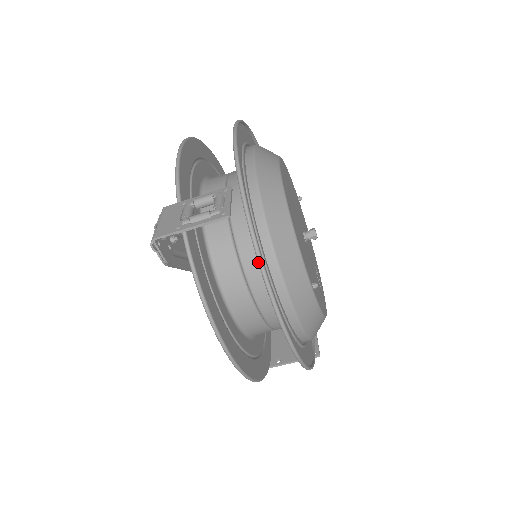
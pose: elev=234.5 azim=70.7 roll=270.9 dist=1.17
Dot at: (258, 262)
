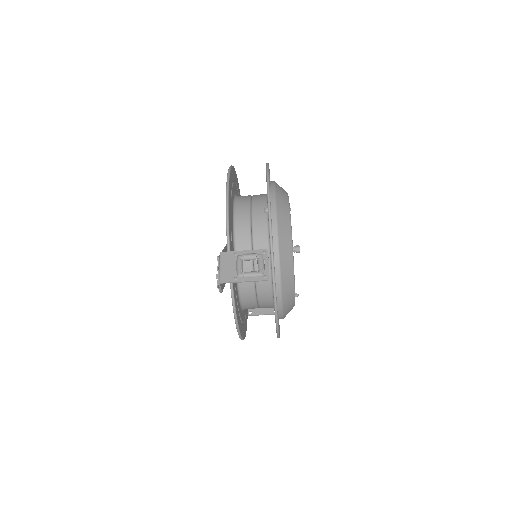
Dot at: (273, 294)
